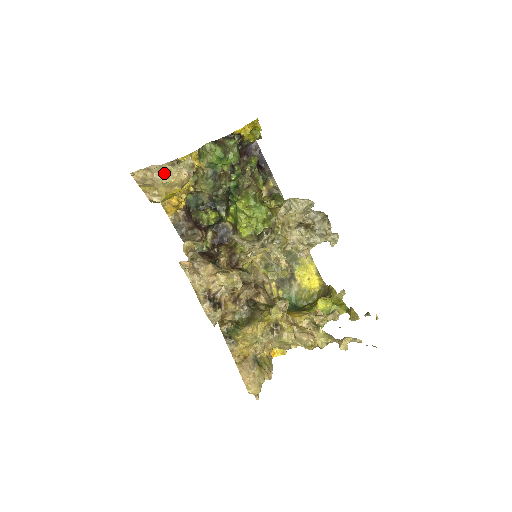
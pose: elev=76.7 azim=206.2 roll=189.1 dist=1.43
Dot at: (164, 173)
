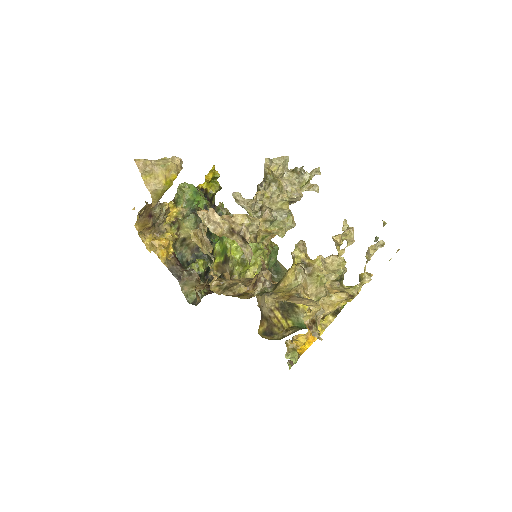
Dot at: (160, 161)
